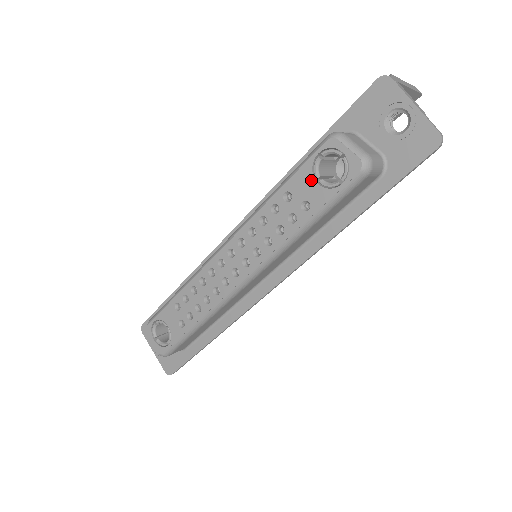
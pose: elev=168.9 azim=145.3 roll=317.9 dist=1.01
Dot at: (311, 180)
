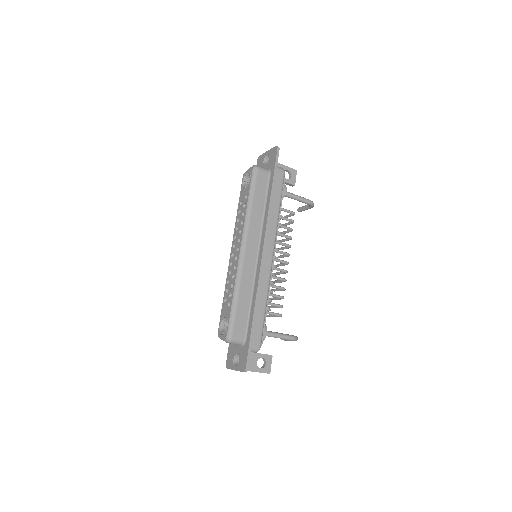
Dot at: (244, 190)
